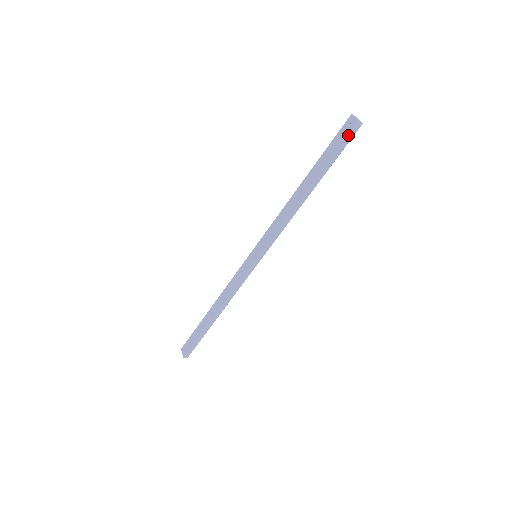
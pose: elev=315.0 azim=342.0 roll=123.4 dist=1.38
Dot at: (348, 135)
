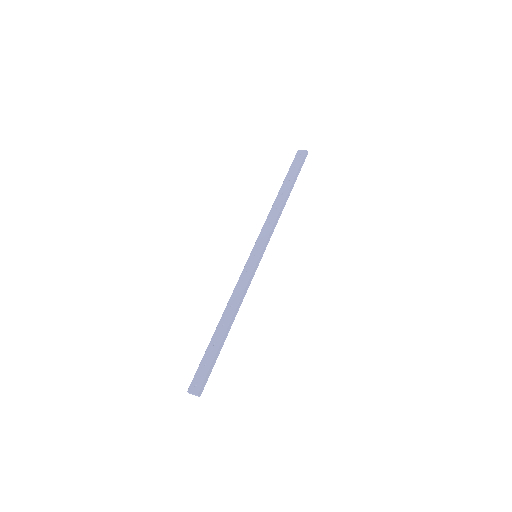
Dot at: (303, 158)
